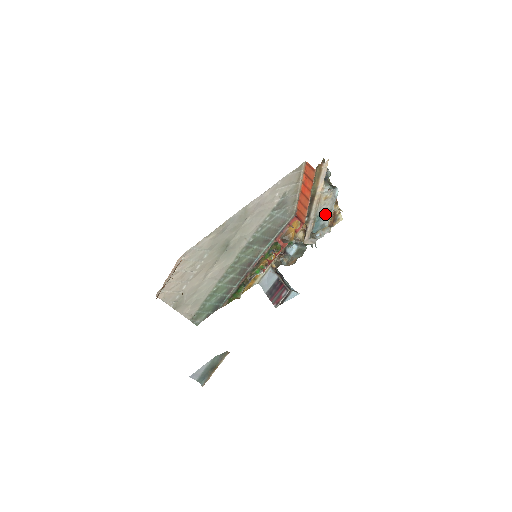
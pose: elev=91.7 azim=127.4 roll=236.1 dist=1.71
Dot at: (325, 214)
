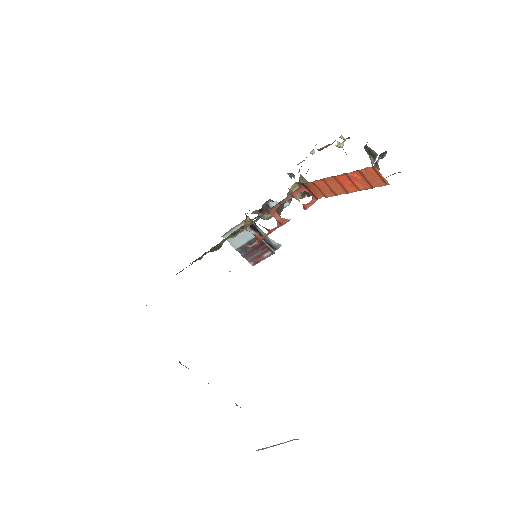
Dot at: occluded
